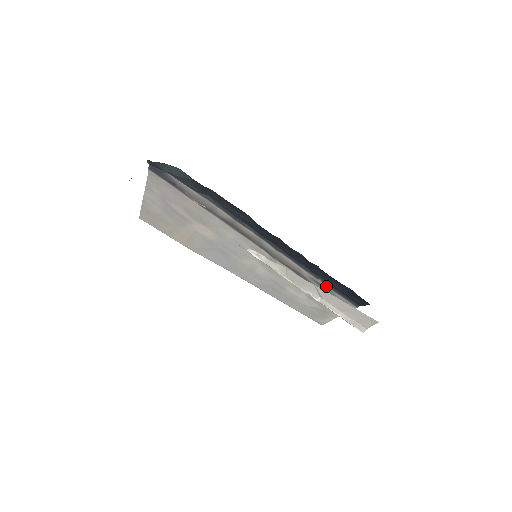
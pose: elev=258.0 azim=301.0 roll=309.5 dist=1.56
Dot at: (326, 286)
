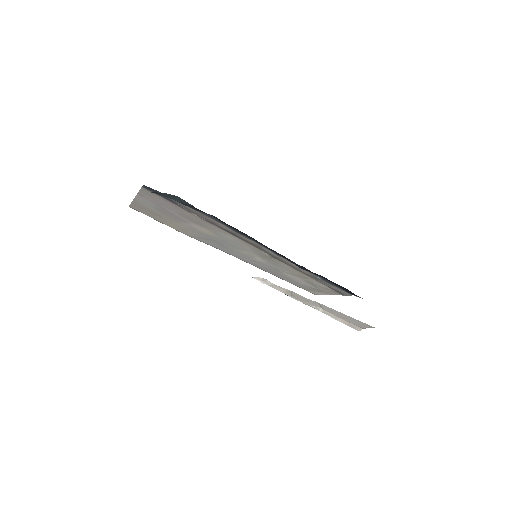
Dot at: (324, 281)
